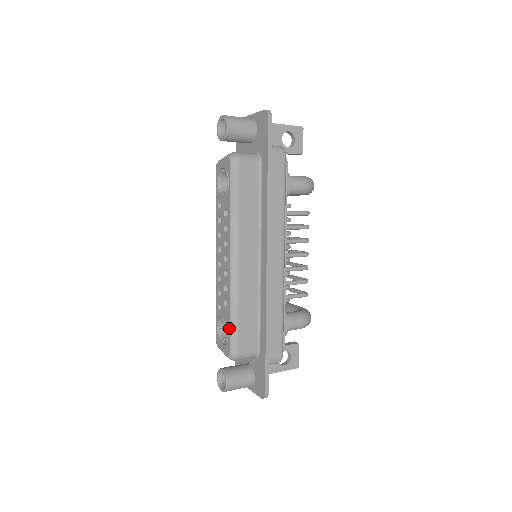
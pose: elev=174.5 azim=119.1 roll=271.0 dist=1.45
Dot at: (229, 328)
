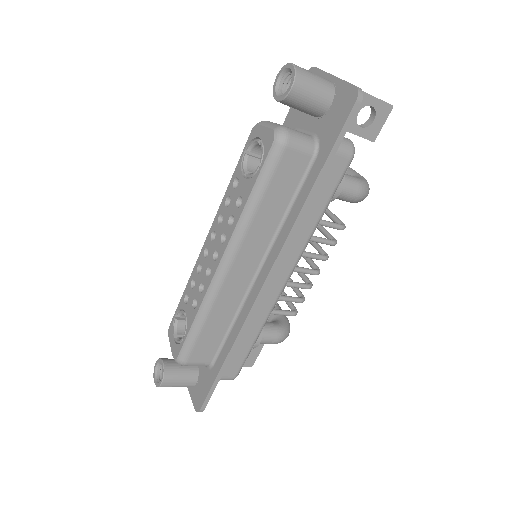
Dot at: (187, 333)
